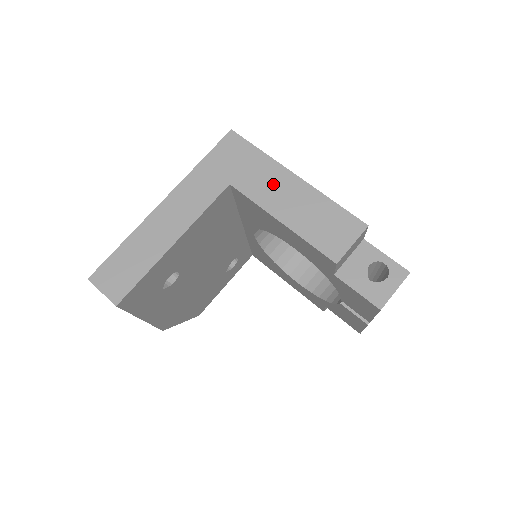
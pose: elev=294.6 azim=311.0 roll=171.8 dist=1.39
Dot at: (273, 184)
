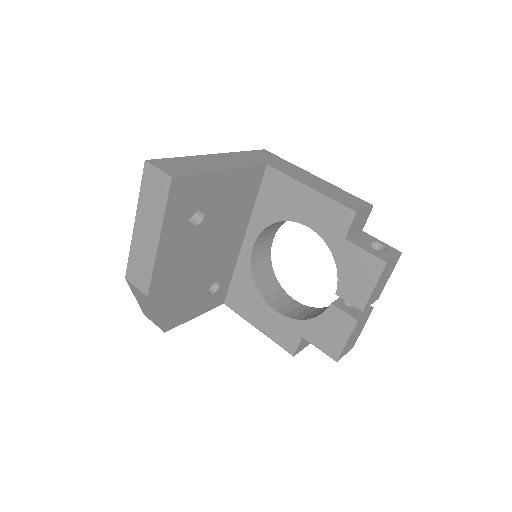
Dot at: (300, 173)
